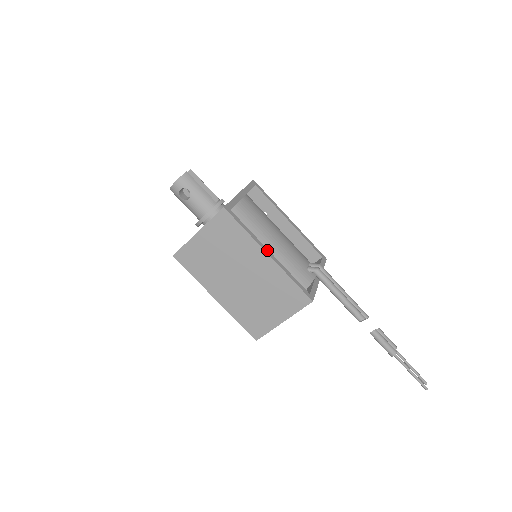
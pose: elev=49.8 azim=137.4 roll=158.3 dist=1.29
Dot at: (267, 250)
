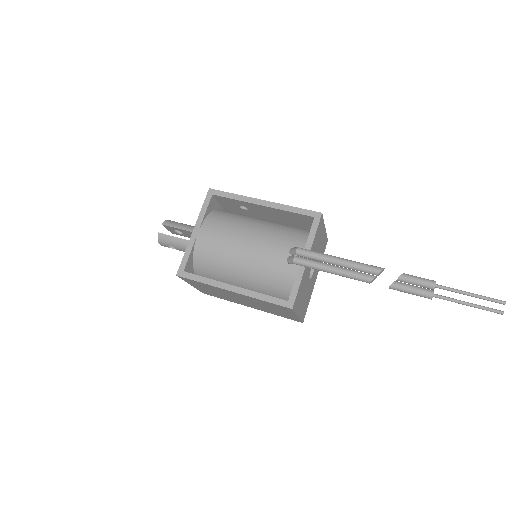
Dot at: (229, 286)
